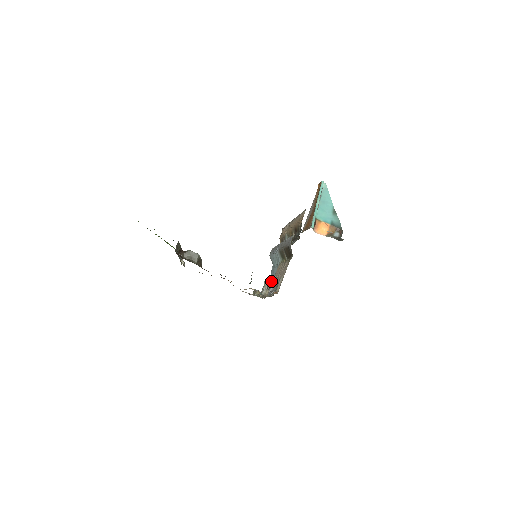
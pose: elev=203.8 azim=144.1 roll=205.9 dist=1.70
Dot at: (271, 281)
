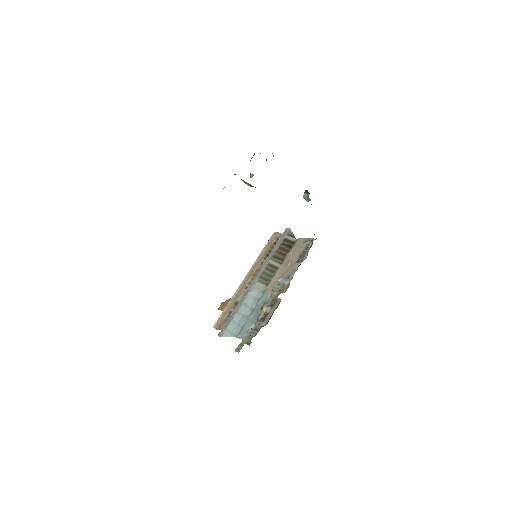
Dot at: (276, 286)
